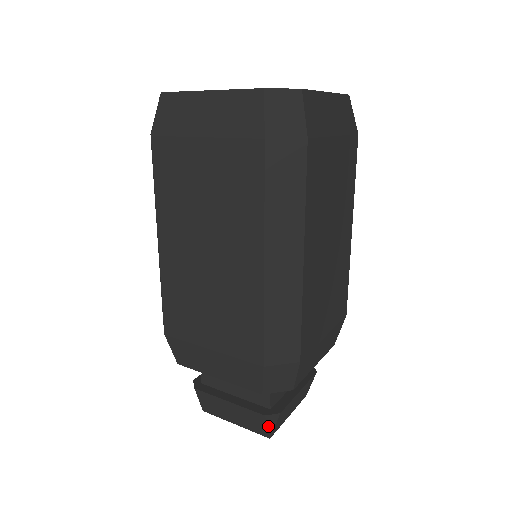
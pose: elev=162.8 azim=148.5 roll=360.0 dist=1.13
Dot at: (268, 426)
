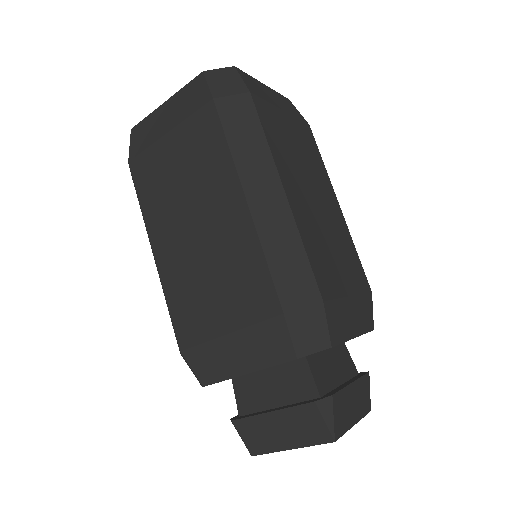
Dot at: (325, 420)
